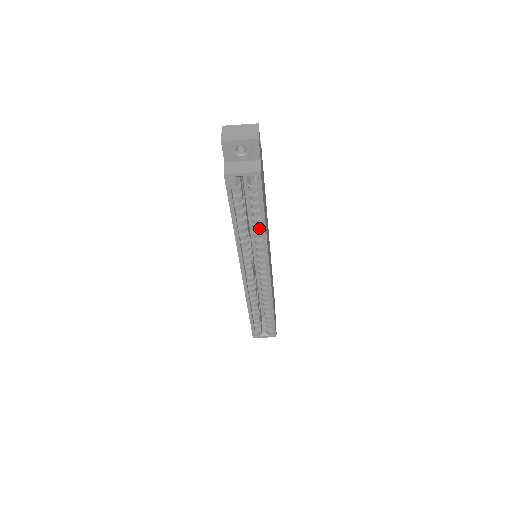
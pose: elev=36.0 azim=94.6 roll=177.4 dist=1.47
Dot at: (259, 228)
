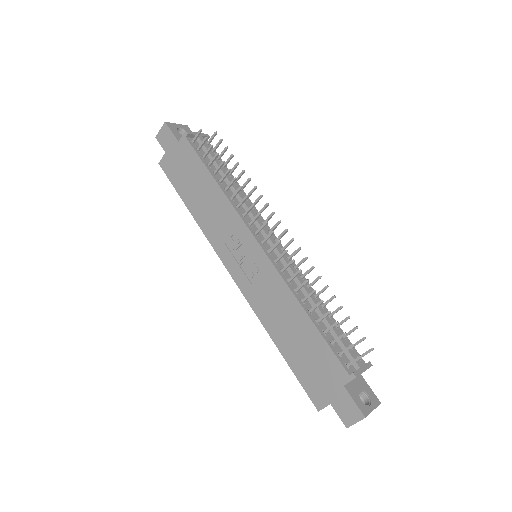
Dot at: occluded
